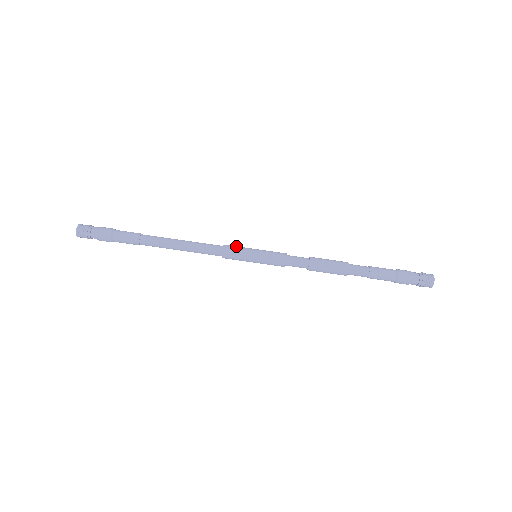
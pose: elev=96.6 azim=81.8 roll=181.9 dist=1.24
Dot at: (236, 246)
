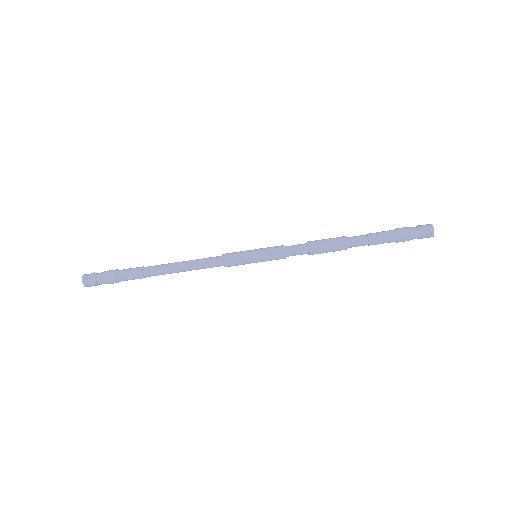
Dot at: (235, 259)
